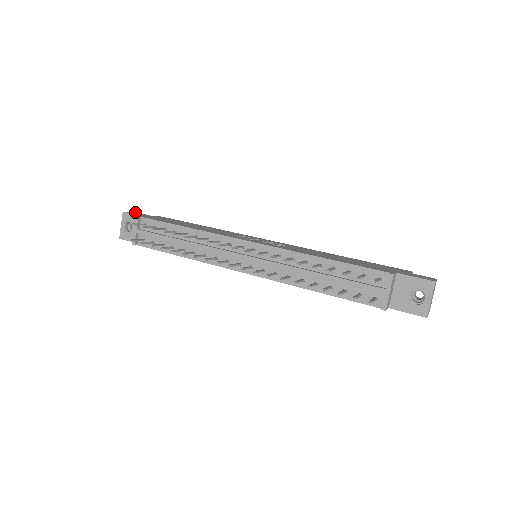
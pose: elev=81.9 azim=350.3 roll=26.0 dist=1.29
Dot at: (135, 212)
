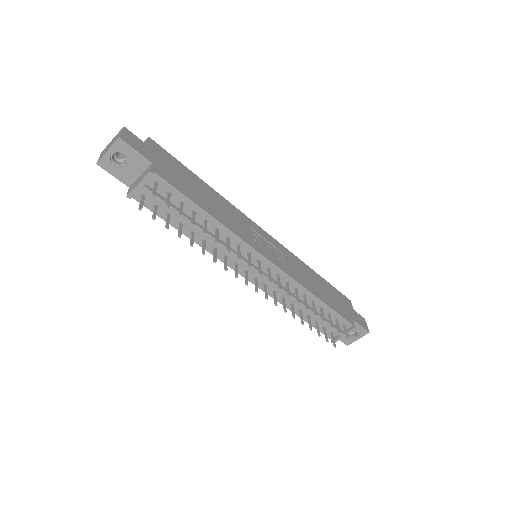
Dot at: (126, 129)
